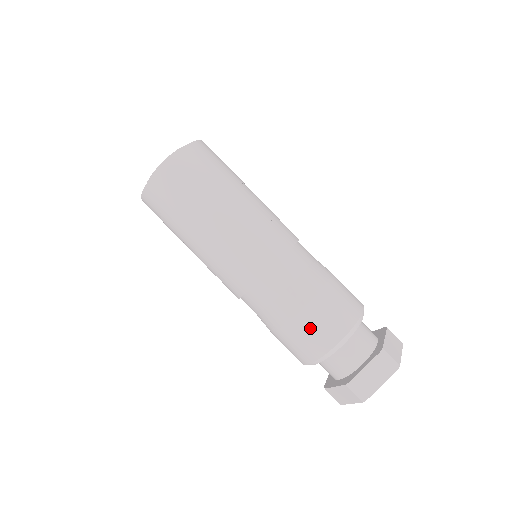
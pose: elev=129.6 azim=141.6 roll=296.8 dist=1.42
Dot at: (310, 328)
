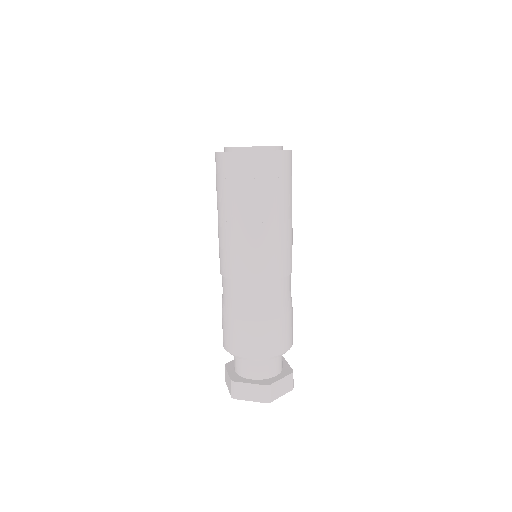
Dot at: (239, 334)
